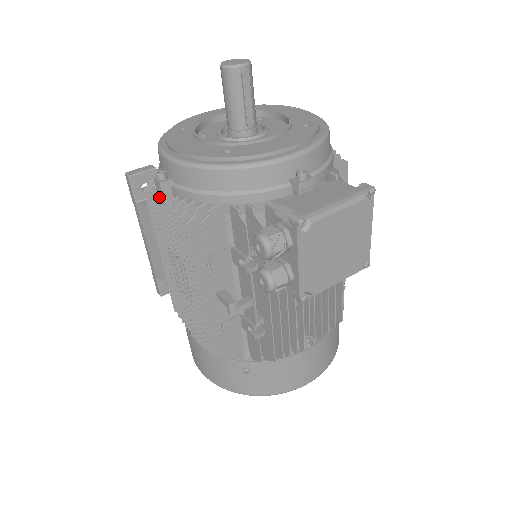
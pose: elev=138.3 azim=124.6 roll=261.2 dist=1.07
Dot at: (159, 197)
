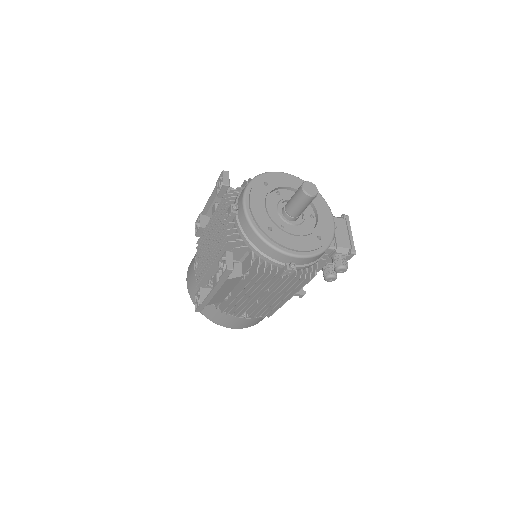
Dot at: (283, 275)
